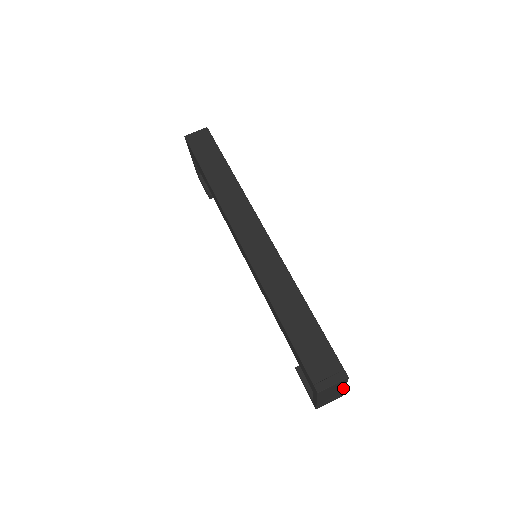
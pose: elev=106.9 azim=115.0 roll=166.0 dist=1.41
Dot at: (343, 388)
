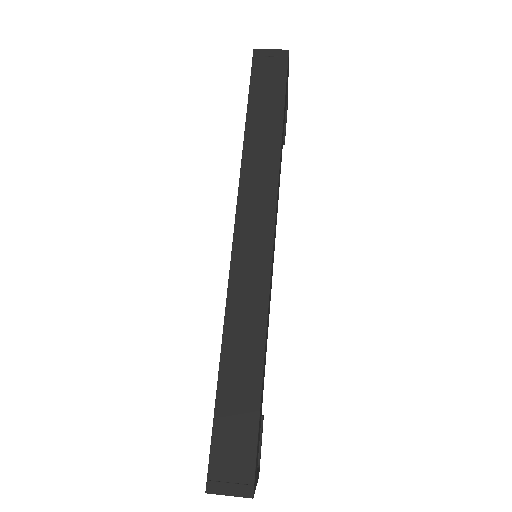
Dot at: occluded
